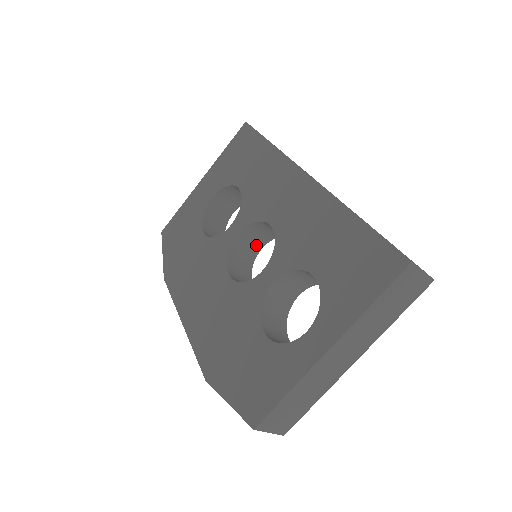
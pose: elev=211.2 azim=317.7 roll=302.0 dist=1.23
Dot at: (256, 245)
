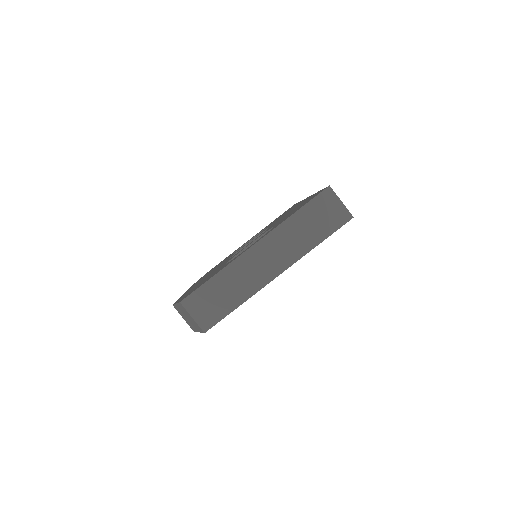
Dot at: occluded
